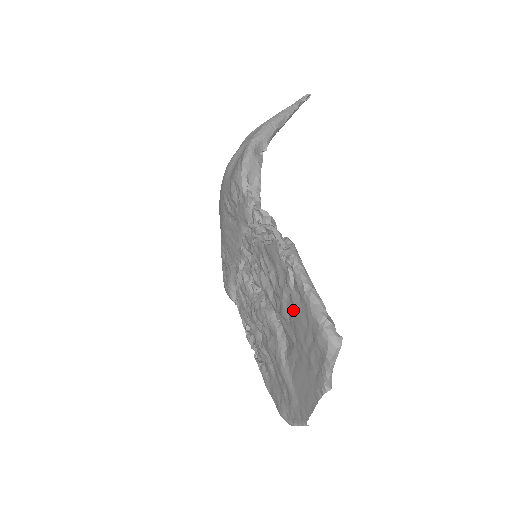
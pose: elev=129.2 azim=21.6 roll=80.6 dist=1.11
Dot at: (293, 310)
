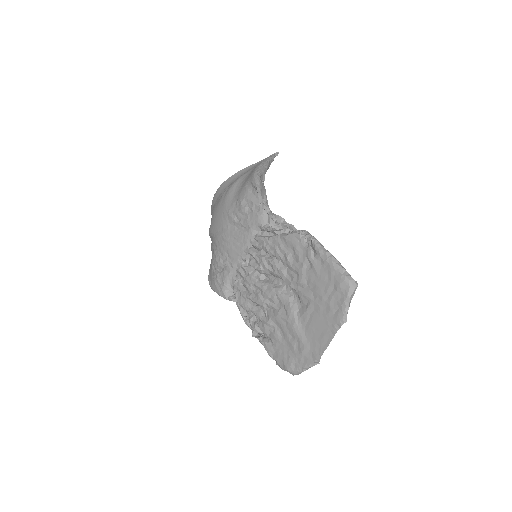
Dot at: (314, 274)
